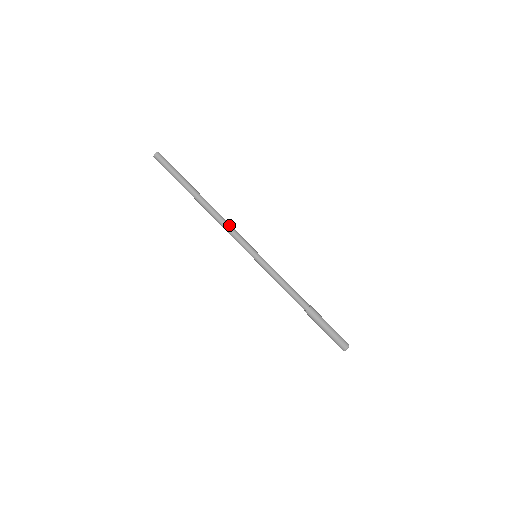
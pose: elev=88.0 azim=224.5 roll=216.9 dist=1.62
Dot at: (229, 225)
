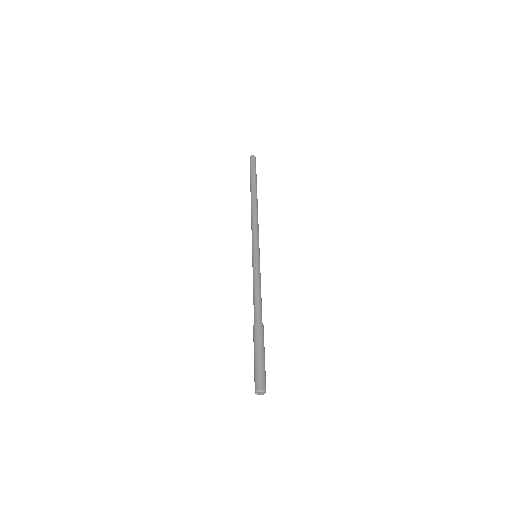
Dot at: (256, 221)
